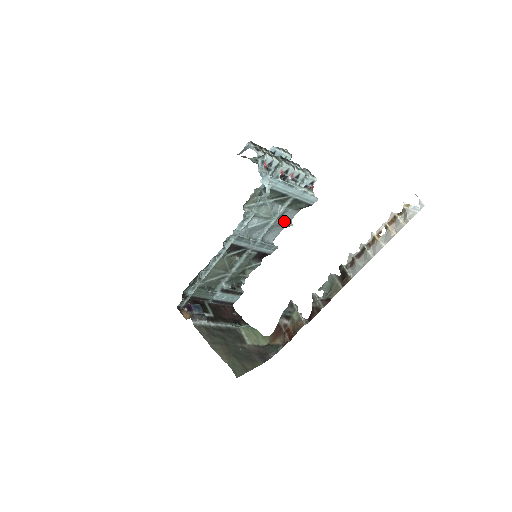
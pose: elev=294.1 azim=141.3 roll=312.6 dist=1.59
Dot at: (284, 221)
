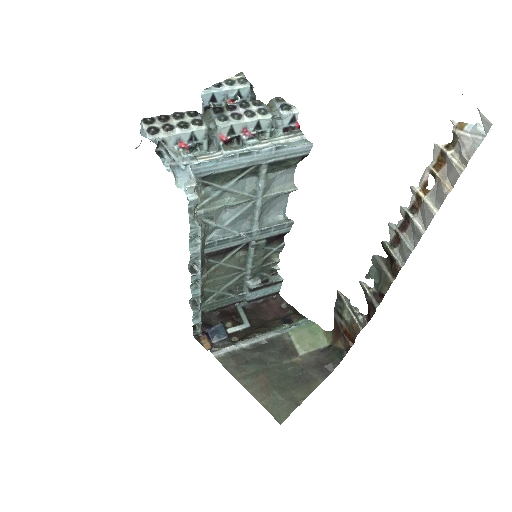
Dot at: (278, 191)
